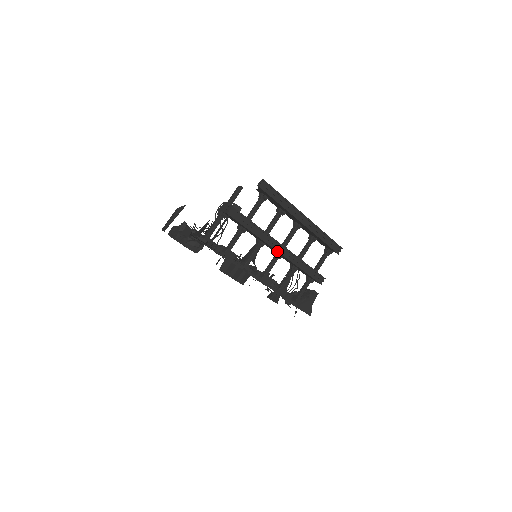
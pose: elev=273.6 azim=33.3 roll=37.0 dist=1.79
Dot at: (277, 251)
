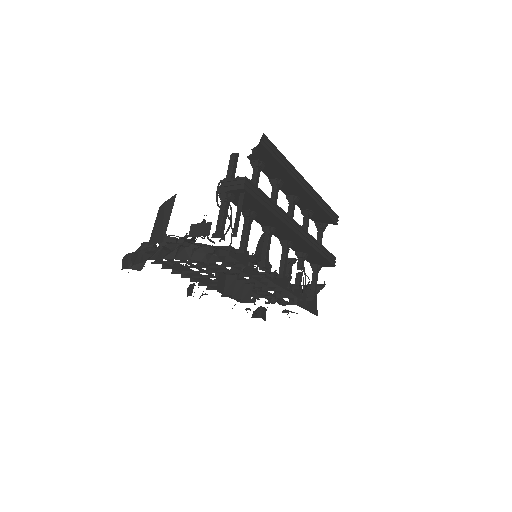
Dot at: (296, 233)
